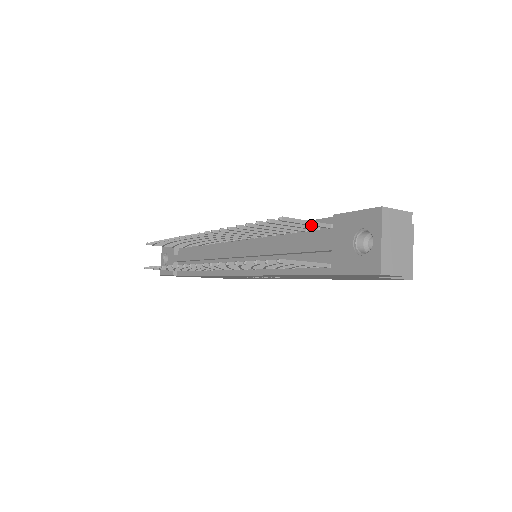
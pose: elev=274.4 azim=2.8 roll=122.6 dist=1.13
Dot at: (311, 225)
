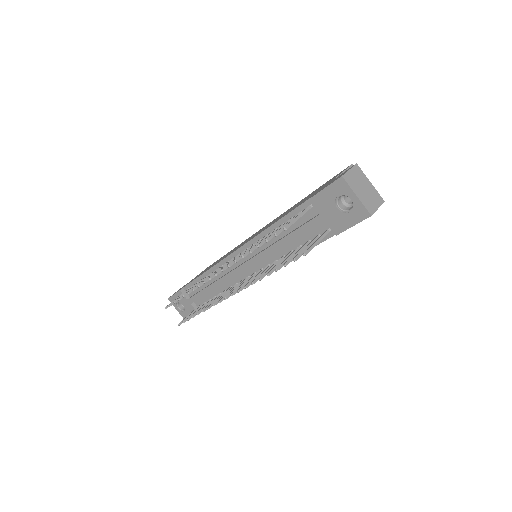
Dot at: (301, 216)
